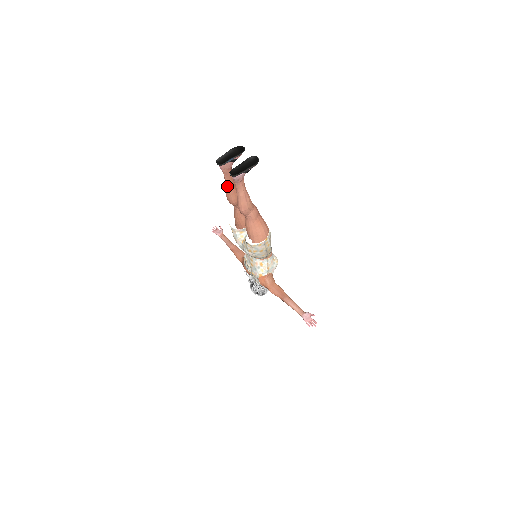
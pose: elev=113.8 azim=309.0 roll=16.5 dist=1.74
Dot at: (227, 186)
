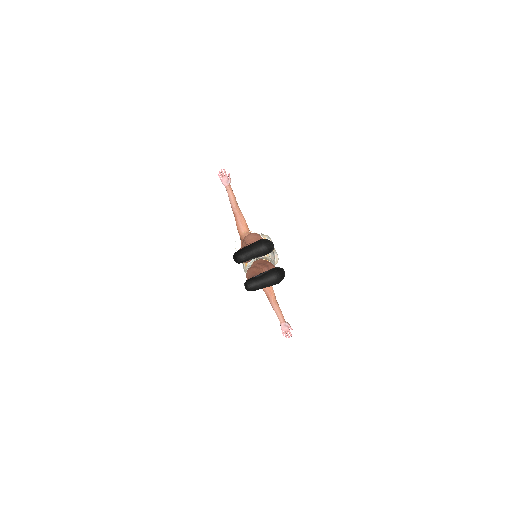
Dot at: occluded
